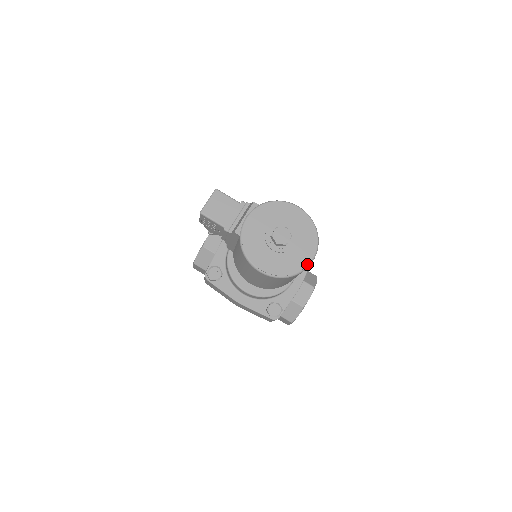
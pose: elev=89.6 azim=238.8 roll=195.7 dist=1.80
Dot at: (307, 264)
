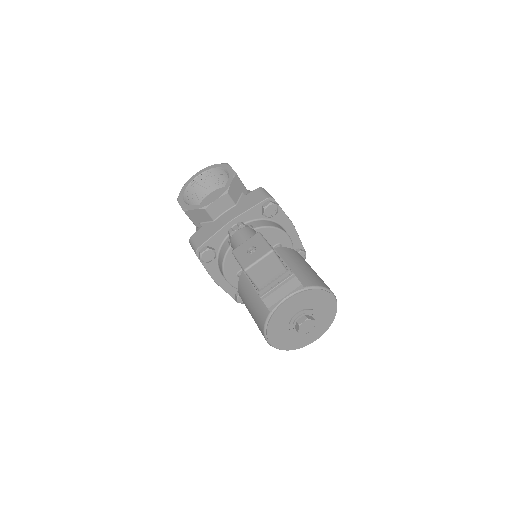
Dot at: occluded
